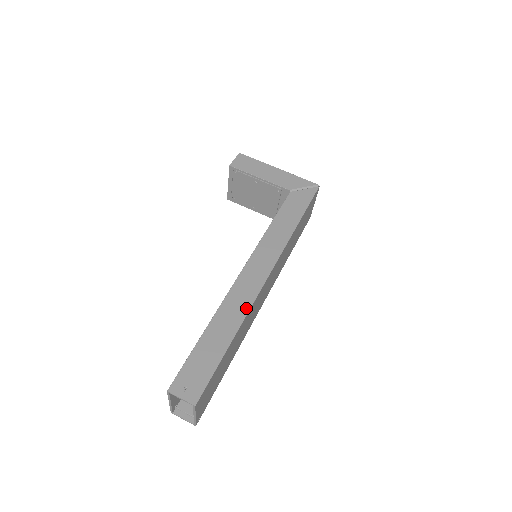
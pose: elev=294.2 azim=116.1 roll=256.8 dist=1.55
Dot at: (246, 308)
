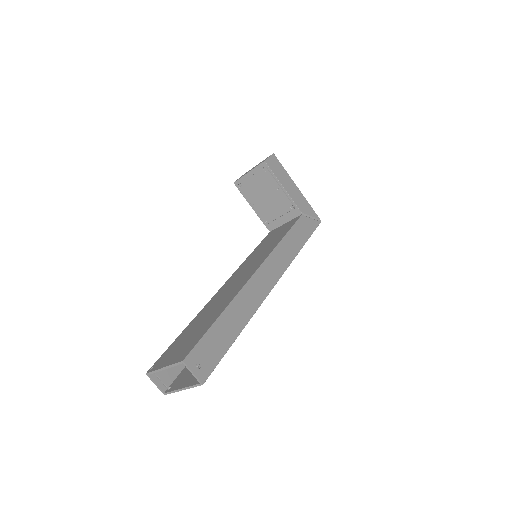
Dot at: (255, 307)
